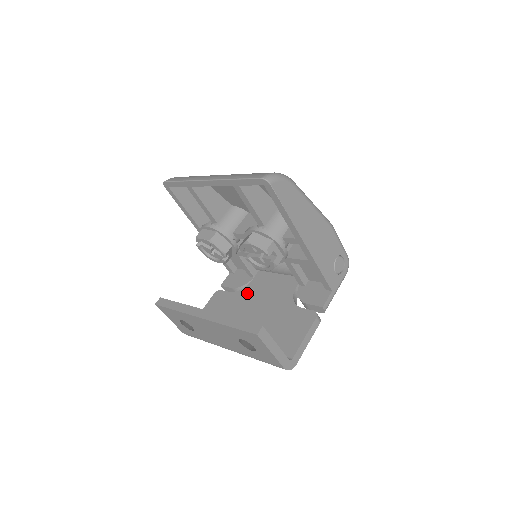
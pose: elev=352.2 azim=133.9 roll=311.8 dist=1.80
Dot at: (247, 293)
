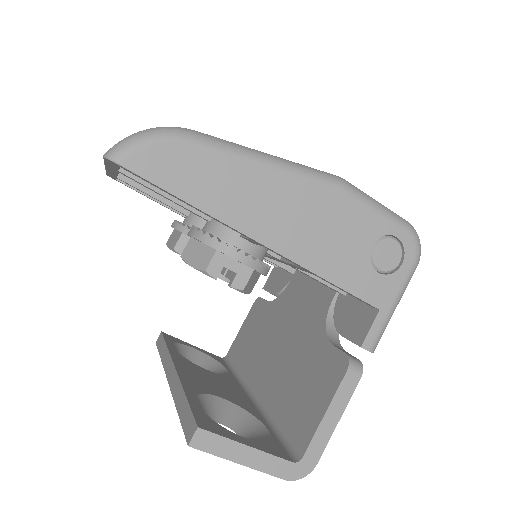
Dot at: (281, 305)
